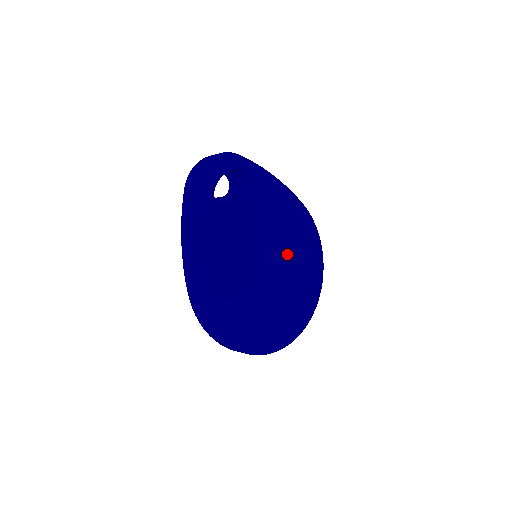
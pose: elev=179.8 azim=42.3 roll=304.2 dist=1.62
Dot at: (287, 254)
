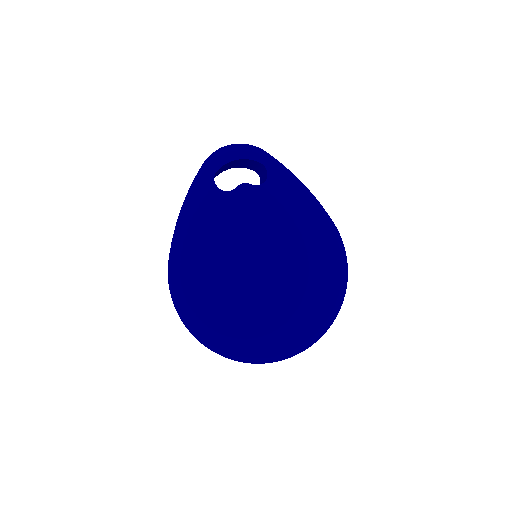
Dot at: (284, 262)
